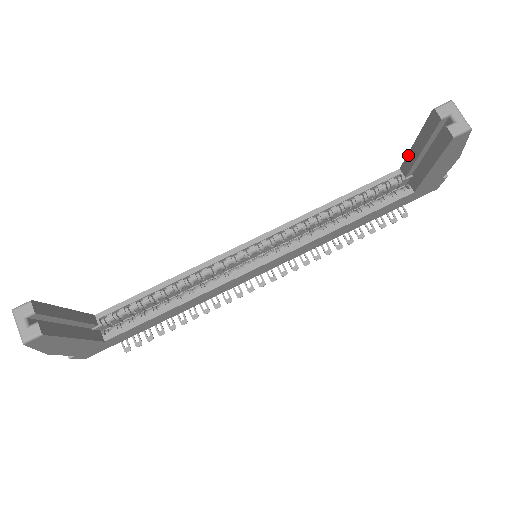
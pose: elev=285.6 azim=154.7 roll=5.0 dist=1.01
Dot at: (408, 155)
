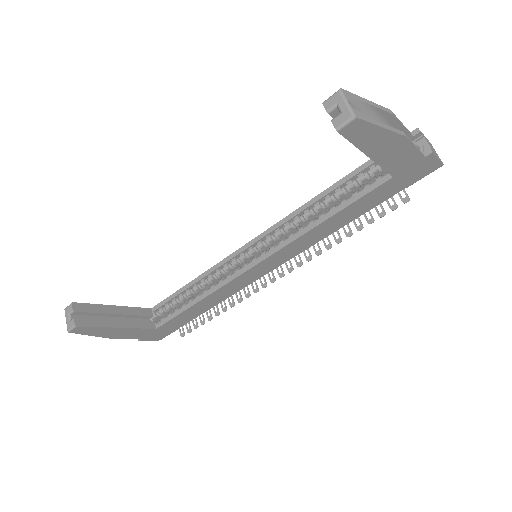
Dot at: occluded
